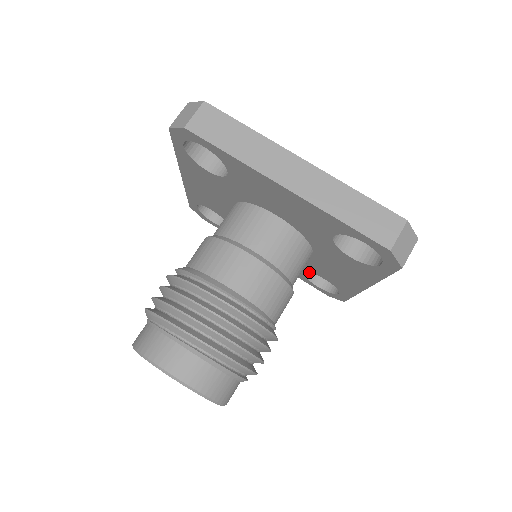
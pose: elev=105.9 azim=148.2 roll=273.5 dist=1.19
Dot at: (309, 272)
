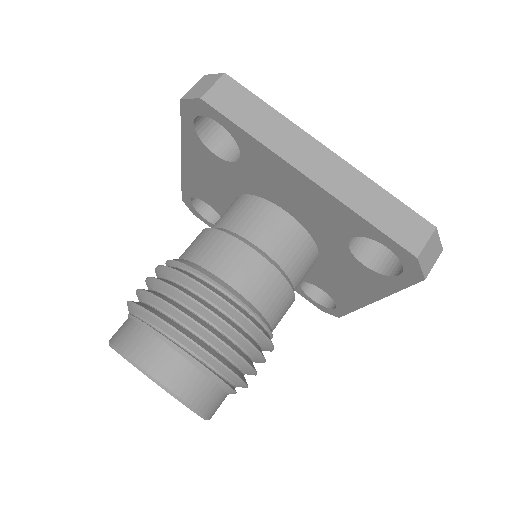
Dot at: occluded
